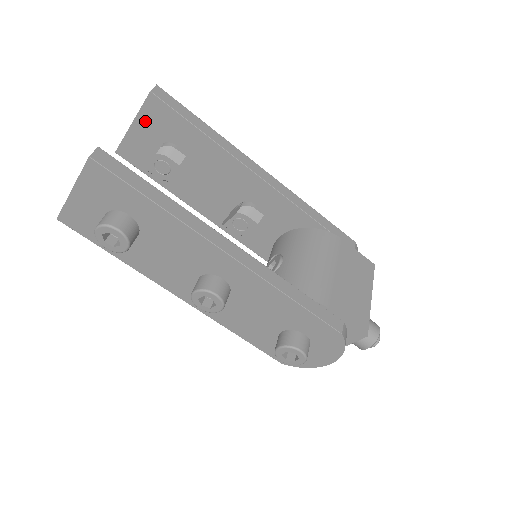
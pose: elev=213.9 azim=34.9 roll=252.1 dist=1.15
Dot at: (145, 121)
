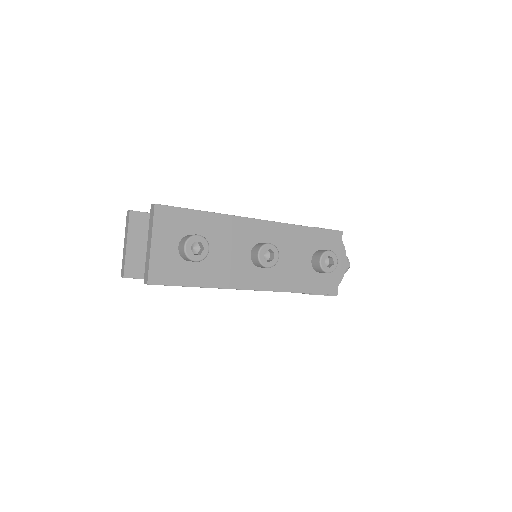
Dot at: (134, 235)
